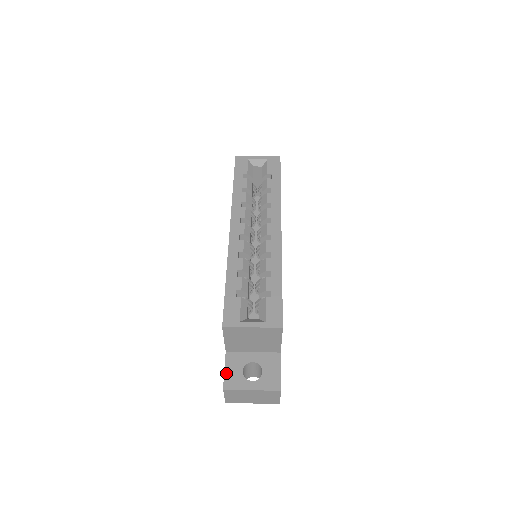
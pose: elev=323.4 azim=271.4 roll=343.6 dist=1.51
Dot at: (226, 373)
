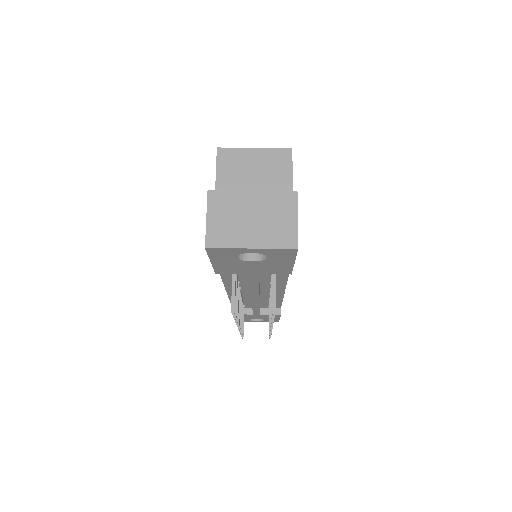
Dot at: occluded
